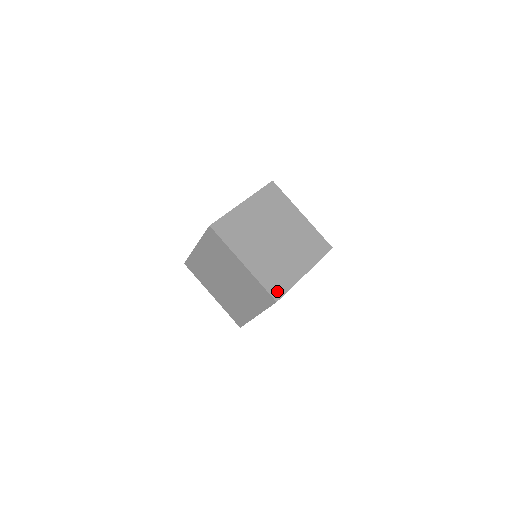
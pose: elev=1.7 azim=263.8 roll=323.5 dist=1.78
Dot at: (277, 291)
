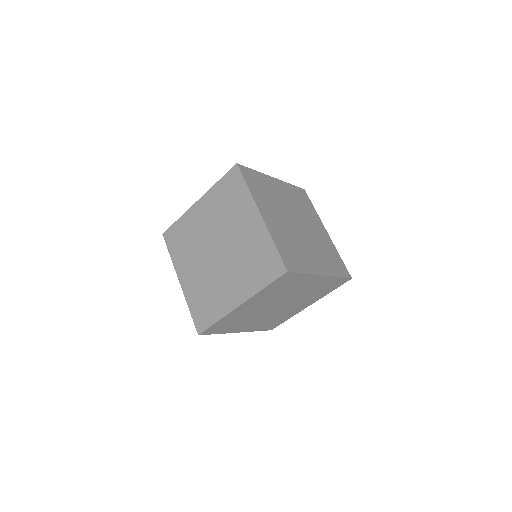
Dot at: (273, 327)
